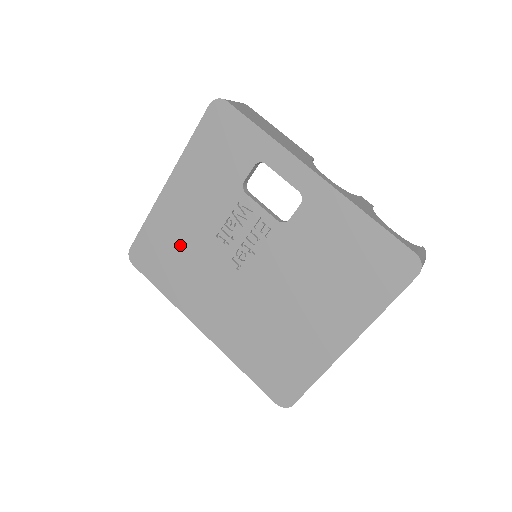
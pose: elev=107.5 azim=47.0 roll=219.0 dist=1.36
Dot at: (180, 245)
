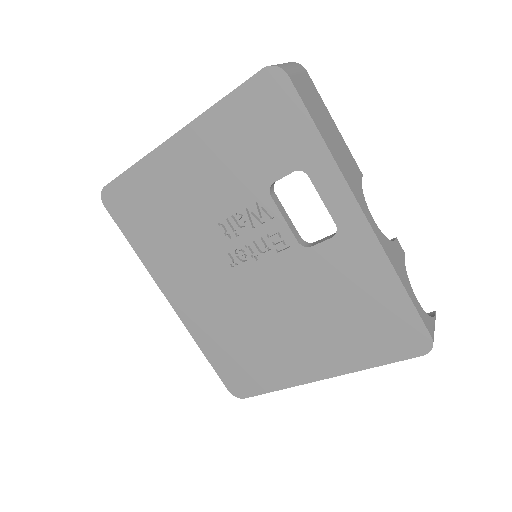
Dot at: (170, 212)
